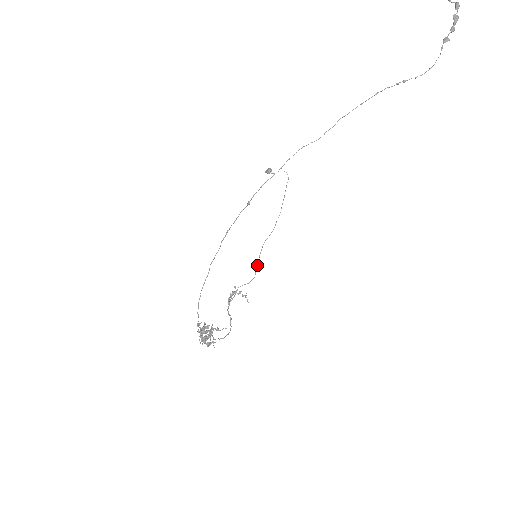
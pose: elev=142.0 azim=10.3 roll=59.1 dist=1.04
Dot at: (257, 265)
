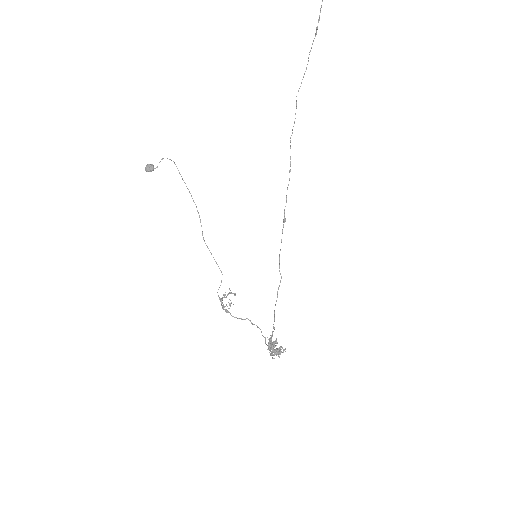
Dot at: (215, 261)
